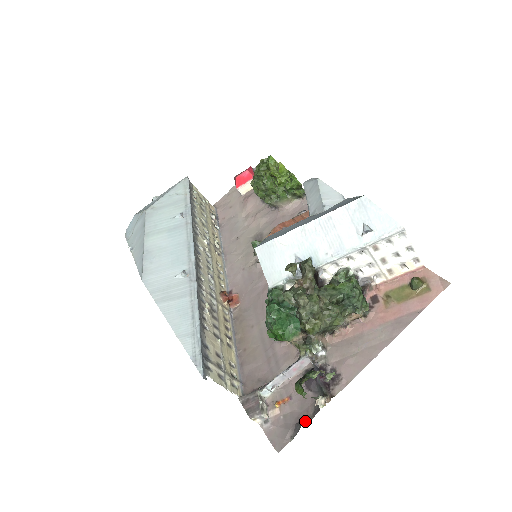
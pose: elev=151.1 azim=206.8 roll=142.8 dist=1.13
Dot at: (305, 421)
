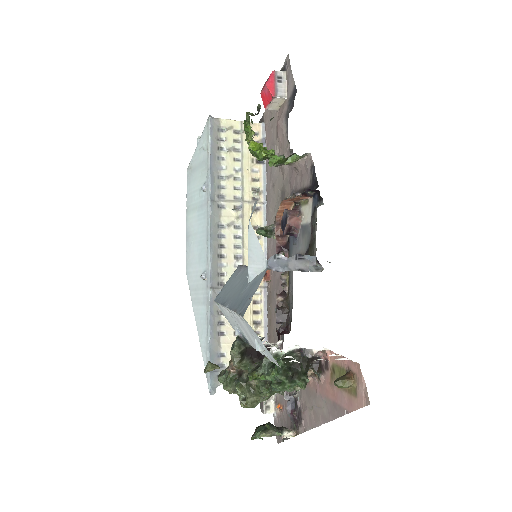
Dot at: (286, 437)
